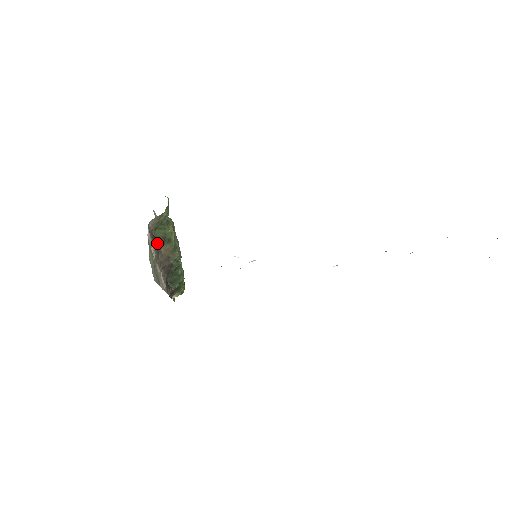
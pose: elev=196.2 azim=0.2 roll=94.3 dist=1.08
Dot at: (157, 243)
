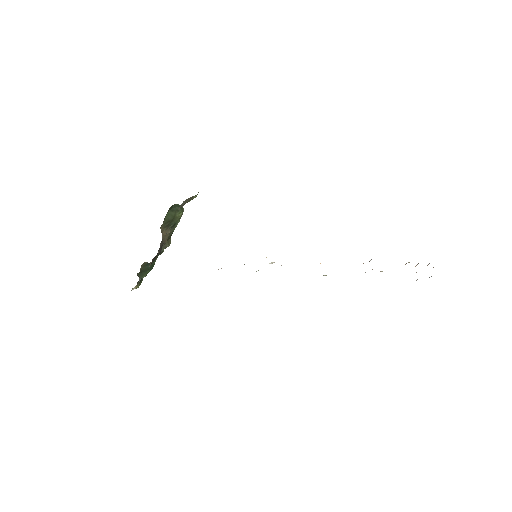
Dot at: (161, 226)
